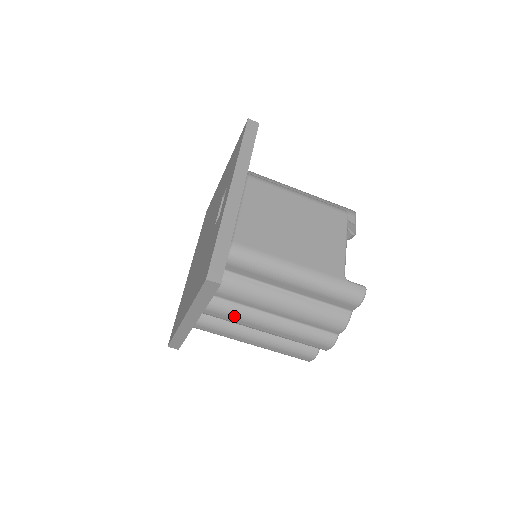
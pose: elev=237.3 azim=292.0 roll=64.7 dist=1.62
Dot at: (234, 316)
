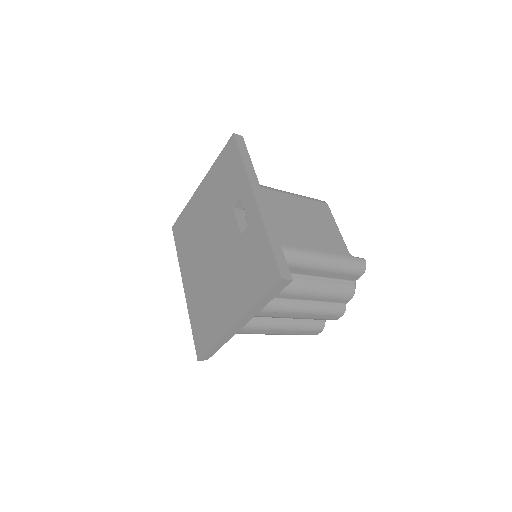
Dot at: (273, 310)
